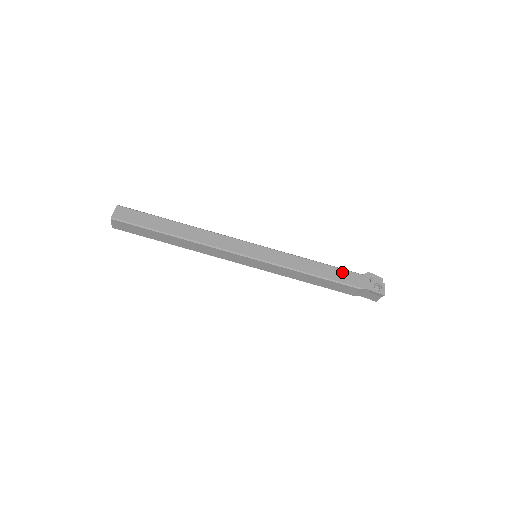
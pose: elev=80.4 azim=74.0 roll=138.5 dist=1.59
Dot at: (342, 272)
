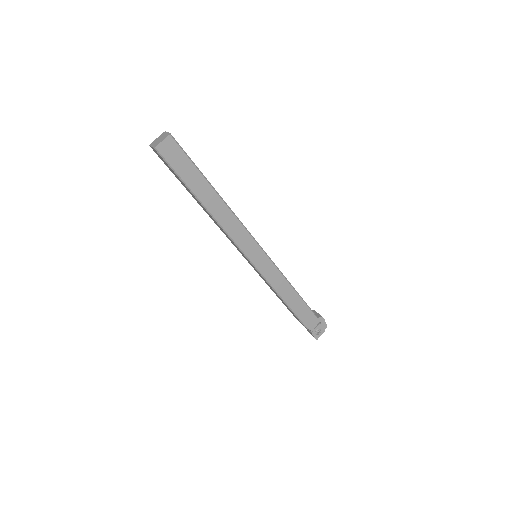
Dot at: (305, 309)
